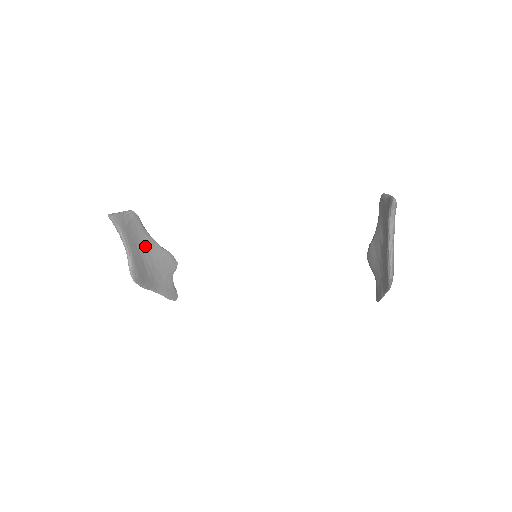
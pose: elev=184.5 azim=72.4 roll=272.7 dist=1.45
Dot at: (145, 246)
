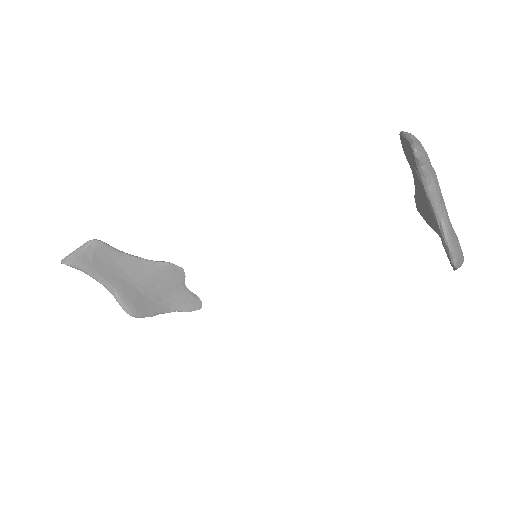
Dot at: (130, 270)
